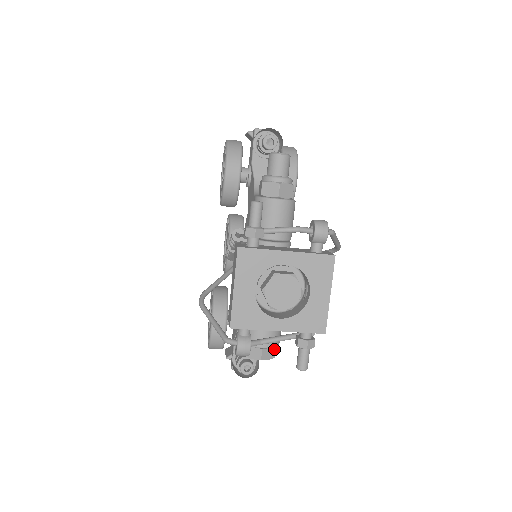
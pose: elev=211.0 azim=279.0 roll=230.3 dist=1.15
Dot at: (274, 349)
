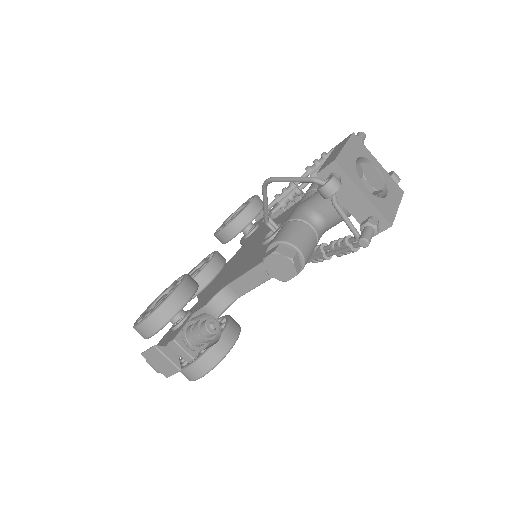
Dot at: (300, 267)
